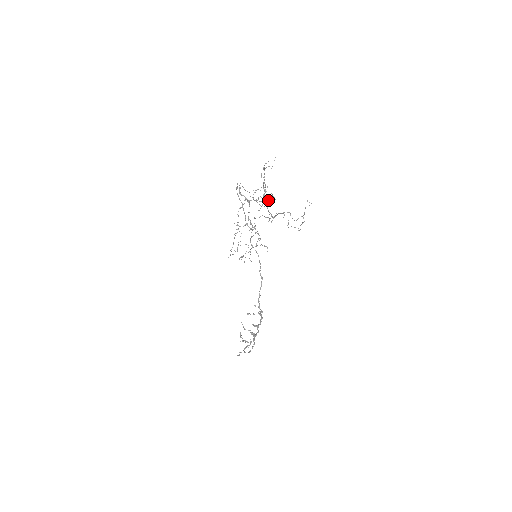
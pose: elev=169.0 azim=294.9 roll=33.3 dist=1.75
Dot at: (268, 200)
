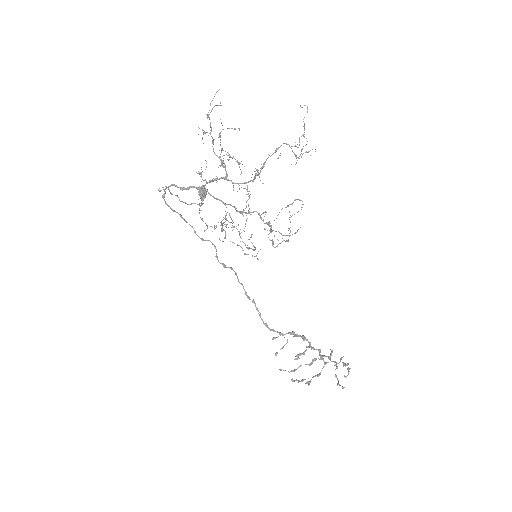
Dot at: (201, 194)
